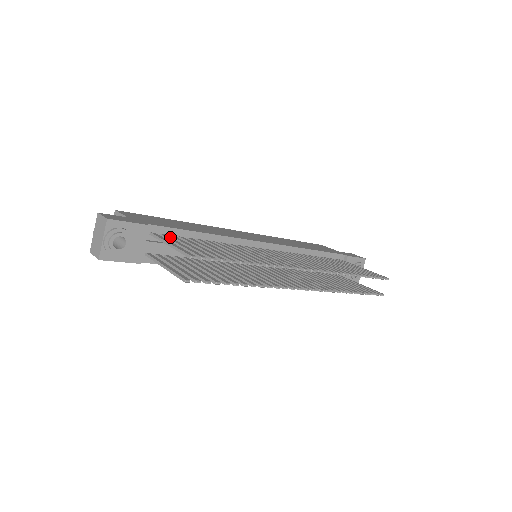
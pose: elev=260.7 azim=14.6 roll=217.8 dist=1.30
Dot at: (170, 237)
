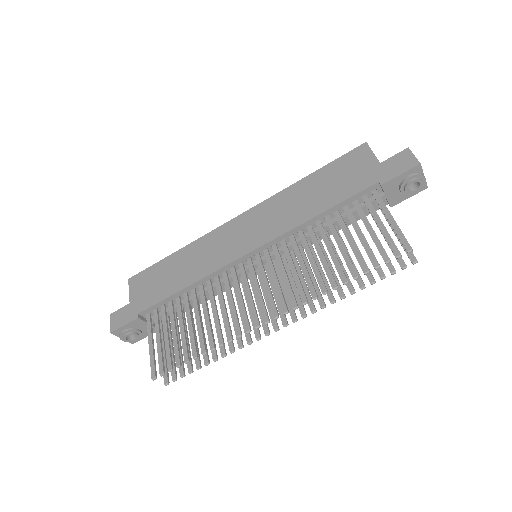
Dot at: (157, 318)
